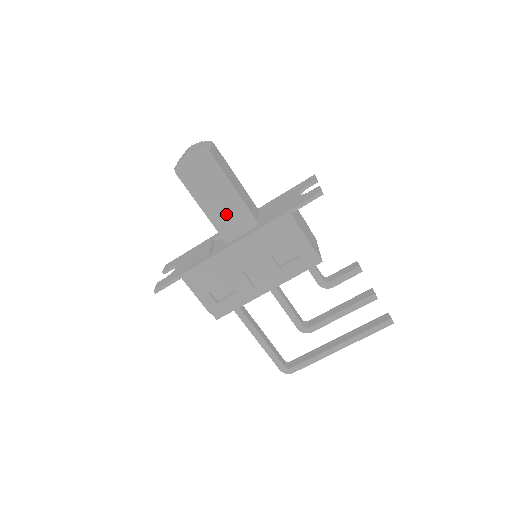
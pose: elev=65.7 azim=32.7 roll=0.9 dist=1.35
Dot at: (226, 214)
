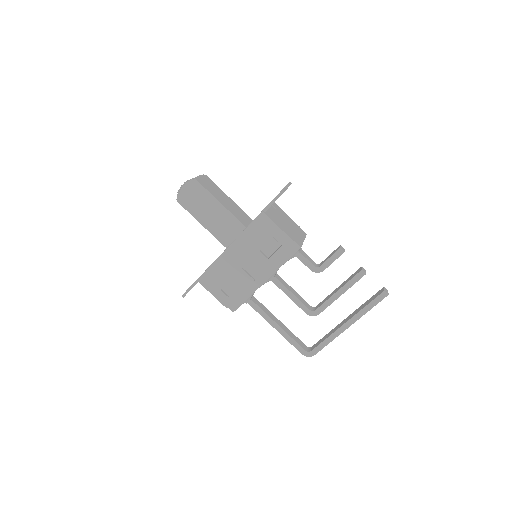
Dot at: (220, 225)
